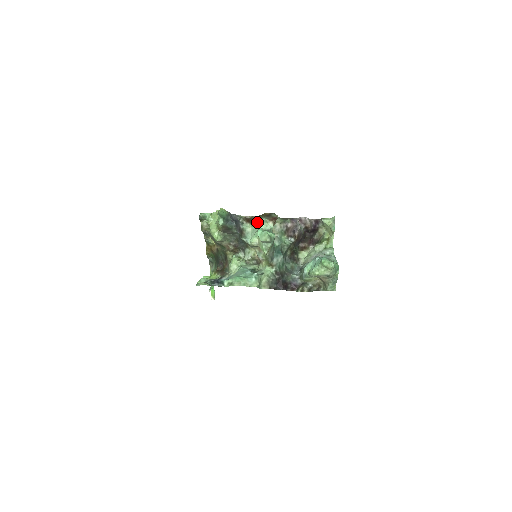
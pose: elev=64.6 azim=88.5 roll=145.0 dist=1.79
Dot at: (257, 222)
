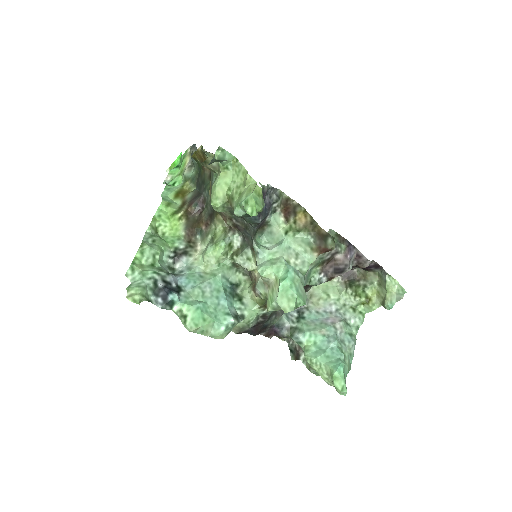
Dot at: (297, 235)
